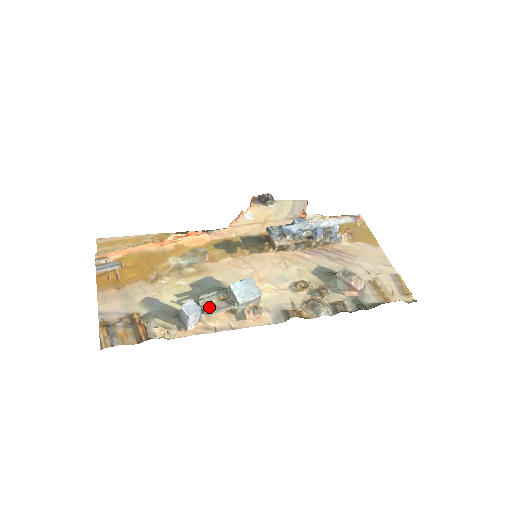
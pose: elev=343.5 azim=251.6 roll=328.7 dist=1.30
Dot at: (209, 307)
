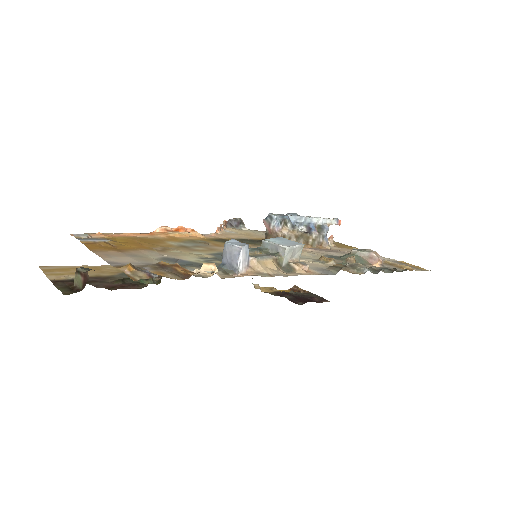
Dot at: (252, 255)
